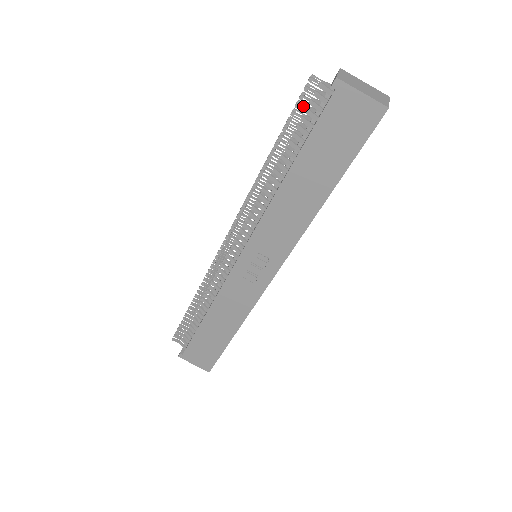
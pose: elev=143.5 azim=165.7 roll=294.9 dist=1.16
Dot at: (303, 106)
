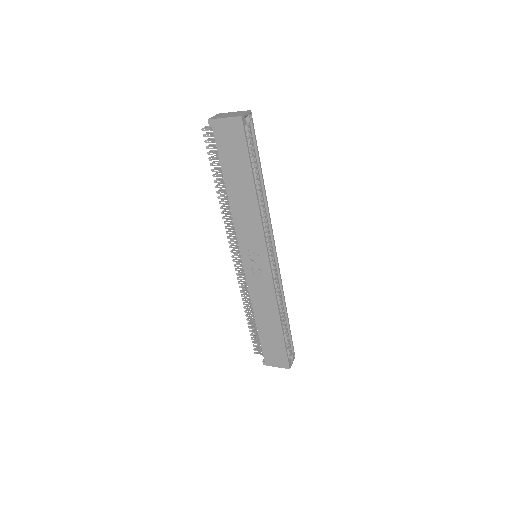
Dot at: (210, 146)
